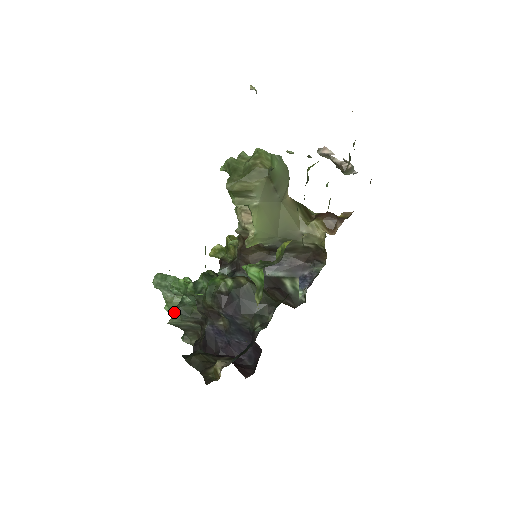
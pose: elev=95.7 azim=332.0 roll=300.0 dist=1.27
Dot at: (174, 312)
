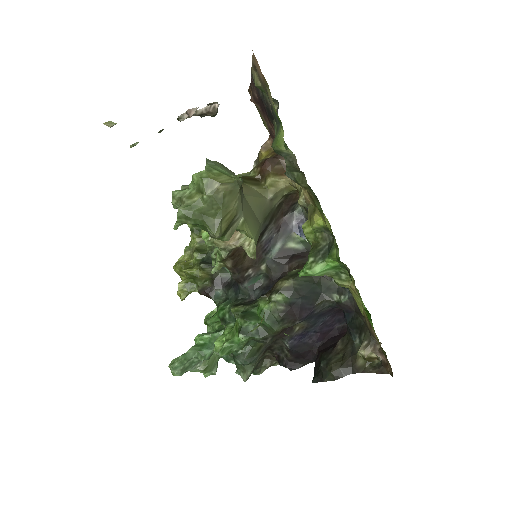
Dot at: (239, 369)
